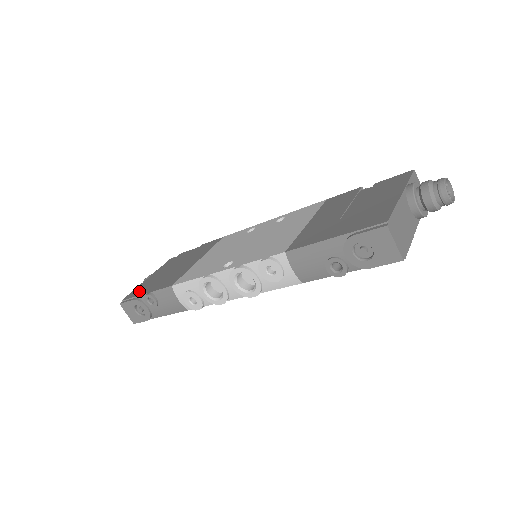
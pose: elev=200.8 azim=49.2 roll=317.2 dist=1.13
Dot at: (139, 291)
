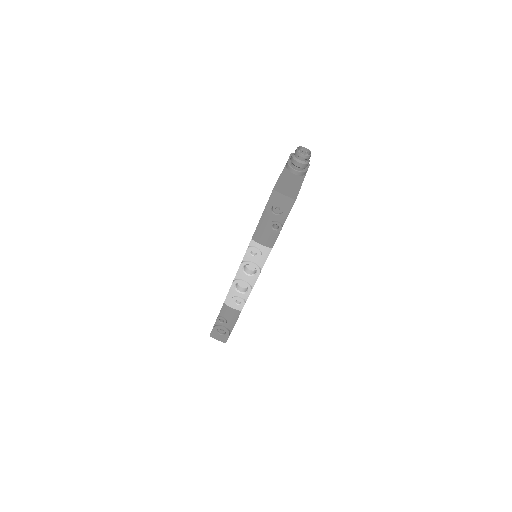
Dot at: occluded
